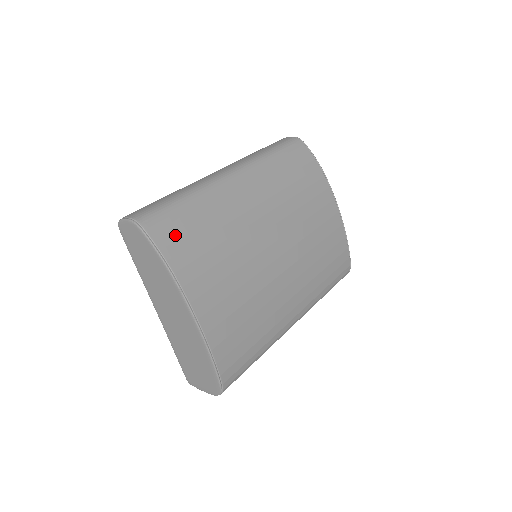
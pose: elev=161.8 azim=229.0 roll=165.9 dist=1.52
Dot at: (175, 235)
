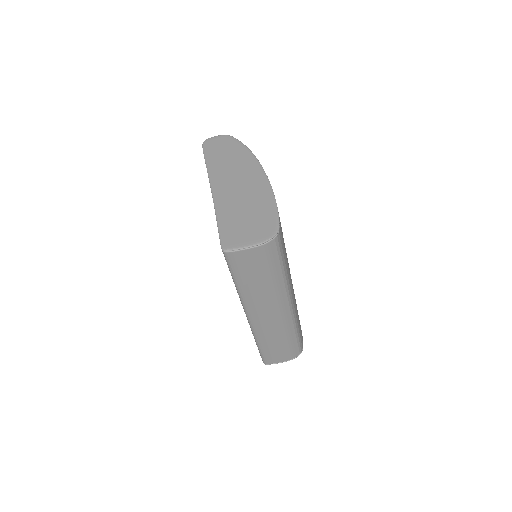
Dot at: occluded
